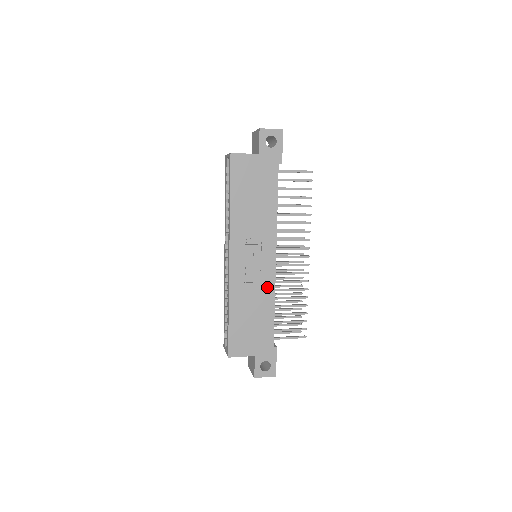
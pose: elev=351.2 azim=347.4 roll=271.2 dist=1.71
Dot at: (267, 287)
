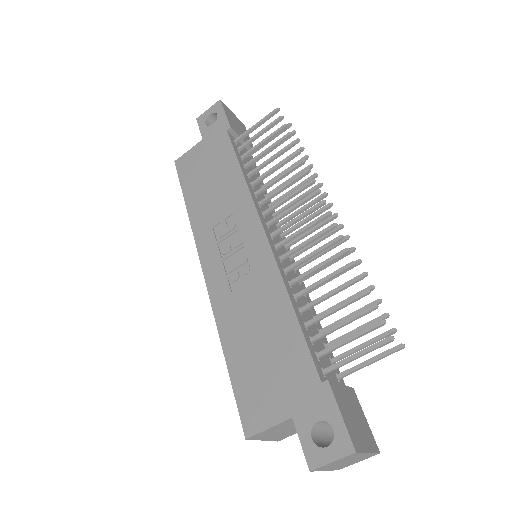
Dot at: (267, 280)
